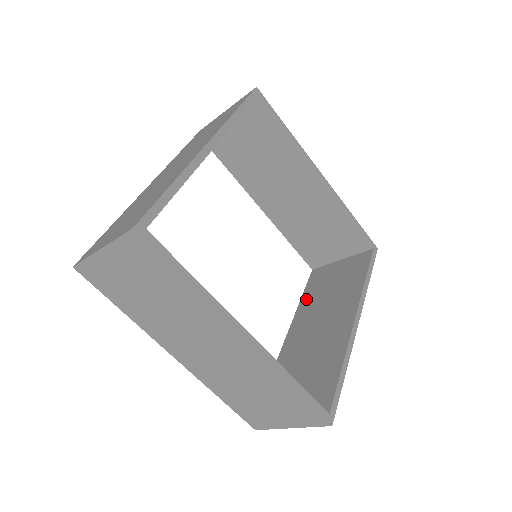
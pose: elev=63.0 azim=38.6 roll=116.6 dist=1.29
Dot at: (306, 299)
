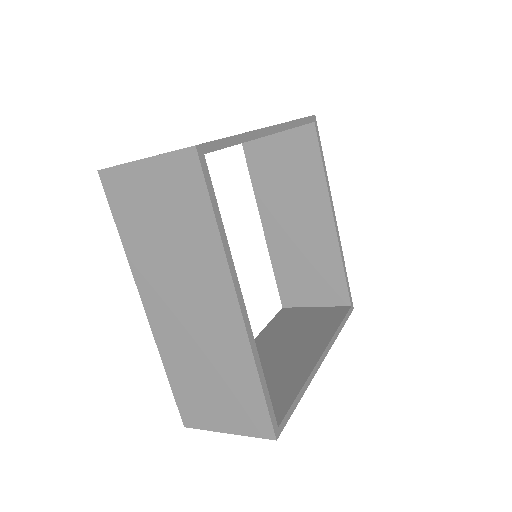
Dot at: (271, 328)
